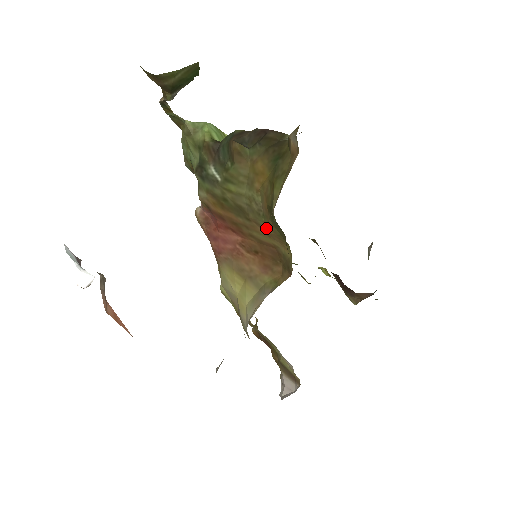
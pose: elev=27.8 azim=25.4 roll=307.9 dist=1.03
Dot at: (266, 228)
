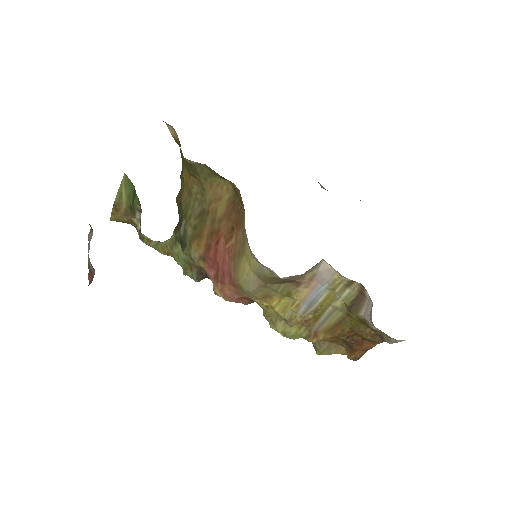
Dot at: (211, 195)
